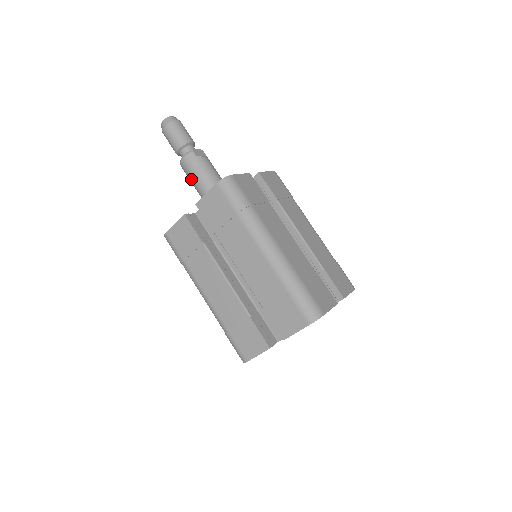
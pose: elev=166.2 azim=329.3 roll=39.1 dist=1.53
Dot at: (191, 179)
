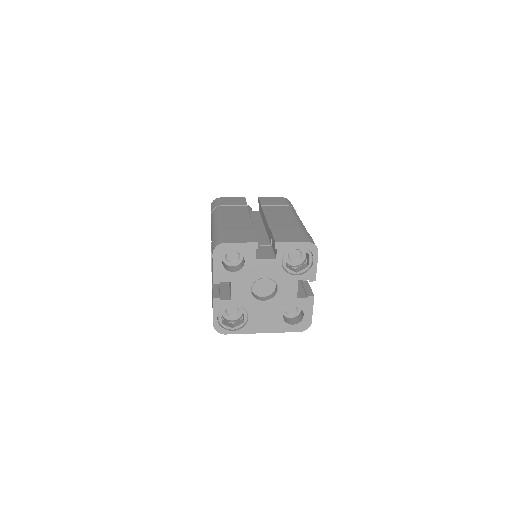
Dot at: occluded
